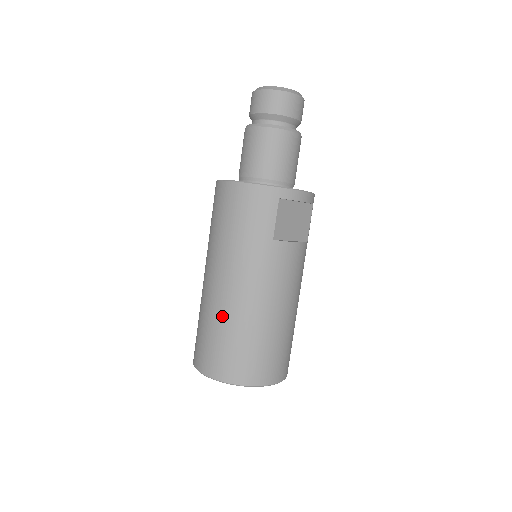
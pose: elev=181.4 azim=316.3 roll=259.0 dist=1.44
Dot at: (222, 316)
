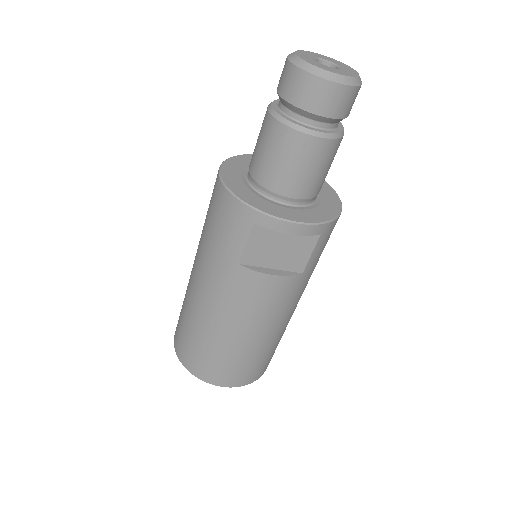
Dot at: (188, 306)
